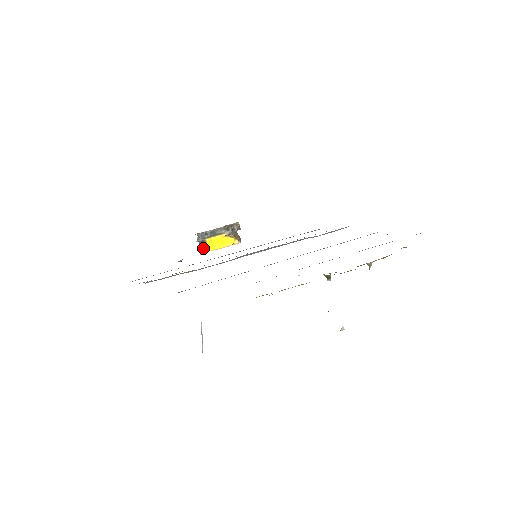
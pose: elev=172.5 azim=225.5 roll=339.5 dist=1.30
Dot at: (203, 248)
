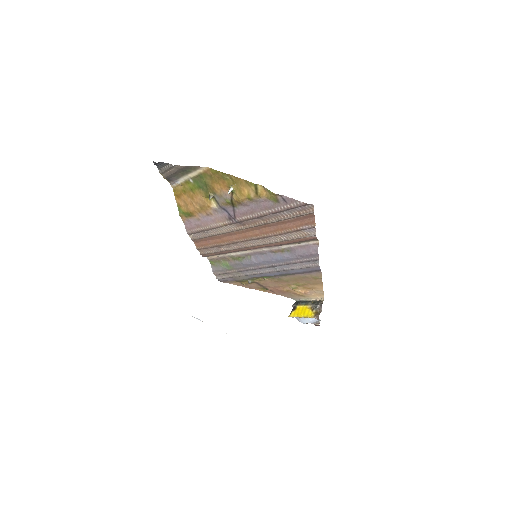
Dot at: (292, 313)
